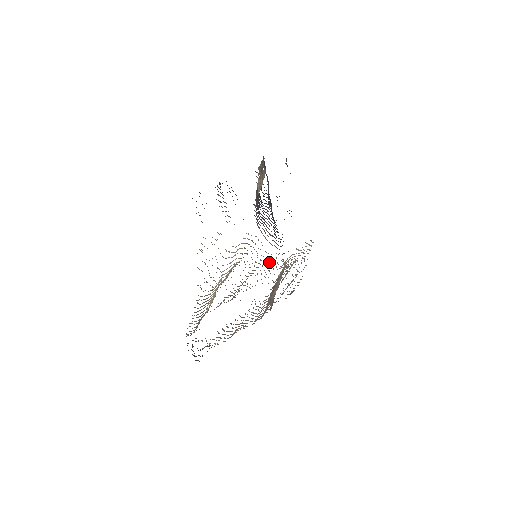
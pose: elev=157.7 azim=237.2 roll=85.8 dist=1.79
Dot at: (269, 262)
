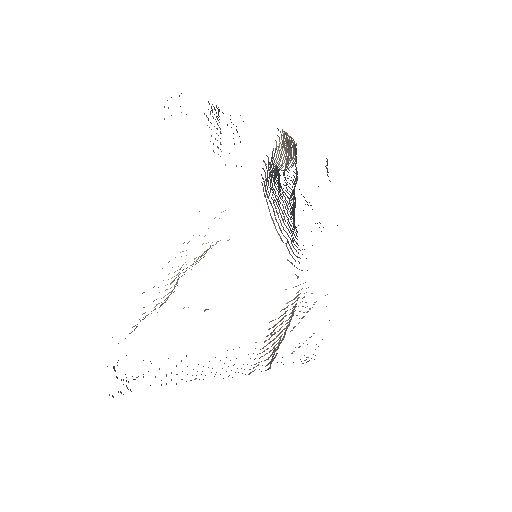
Dot at: occluded
